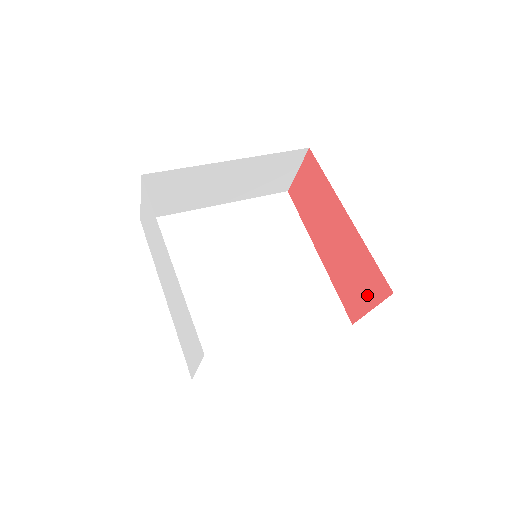
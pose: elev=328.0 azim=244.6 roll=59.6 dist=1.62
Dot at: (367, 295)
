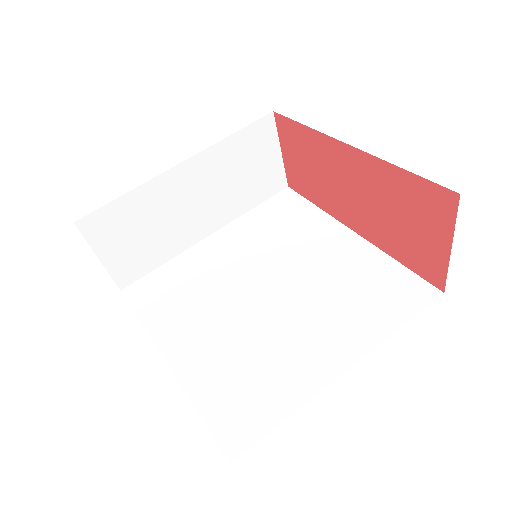
Dot at: (433, 231)
